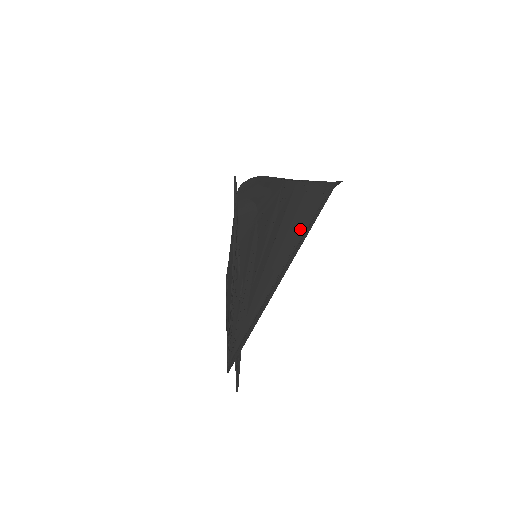
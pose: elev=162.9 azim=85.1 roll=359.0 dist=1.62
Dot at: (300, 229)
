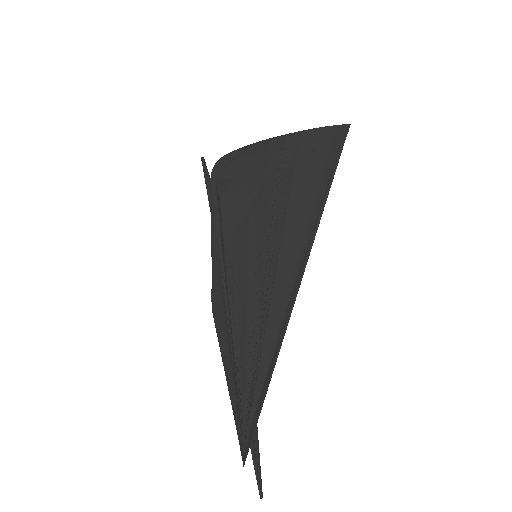
Dot at: (316, 194)
